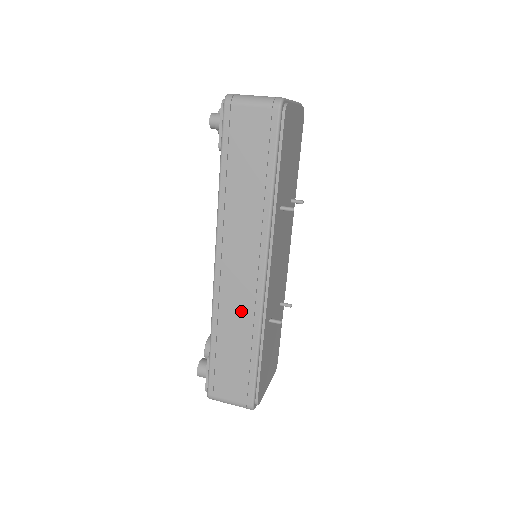
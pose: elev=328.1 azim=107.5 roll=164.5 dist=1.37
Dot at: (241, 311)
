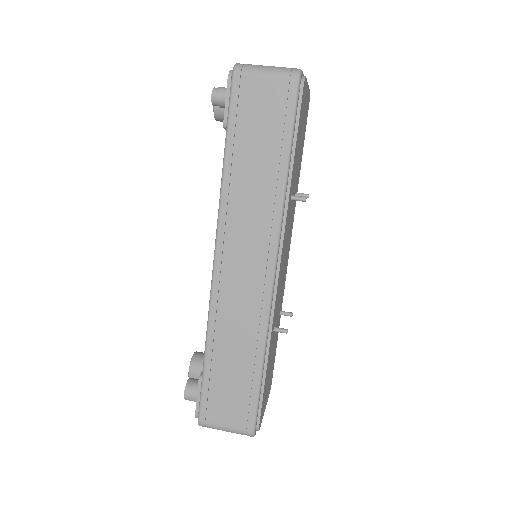
Dot at: (244, 317)
